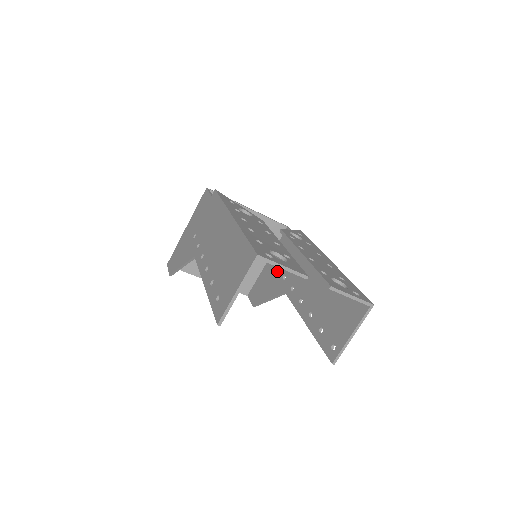
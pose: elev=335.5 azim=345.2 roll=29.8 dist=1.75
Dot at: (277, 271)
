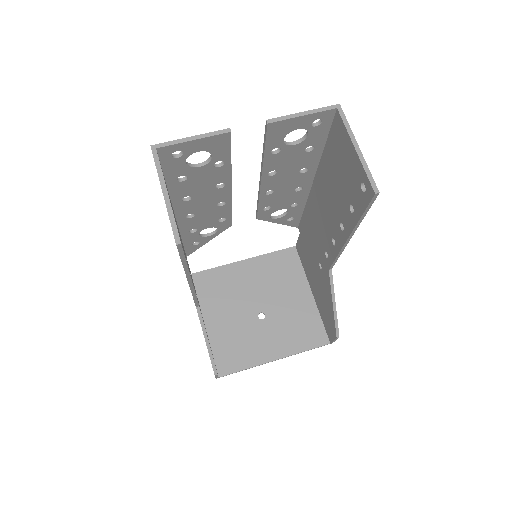
Dot at: (316, 277)
